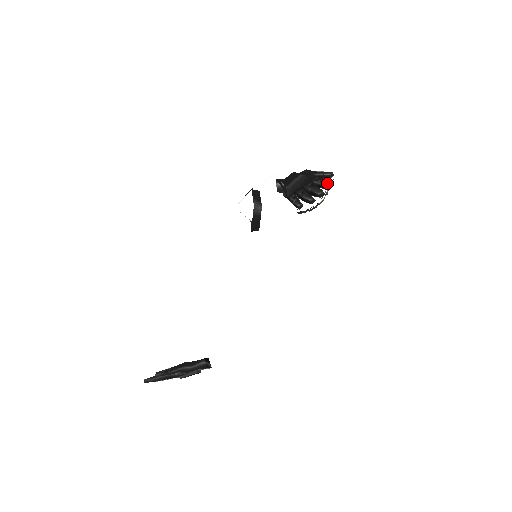
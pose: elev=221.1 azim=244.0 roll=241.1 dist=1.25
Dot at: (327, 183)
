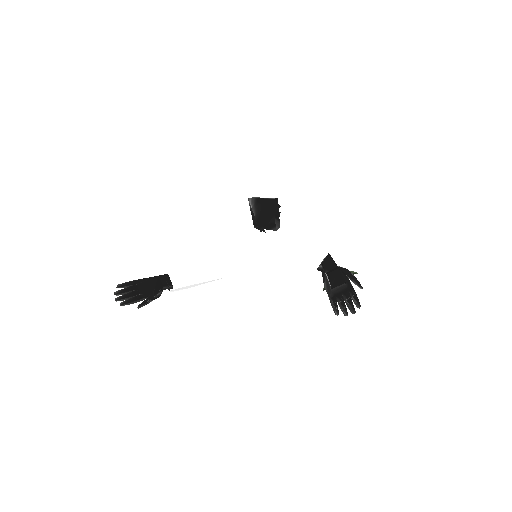
Dot at: occluded
